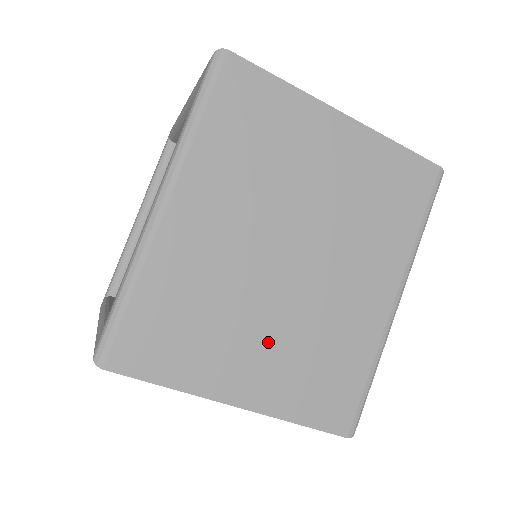
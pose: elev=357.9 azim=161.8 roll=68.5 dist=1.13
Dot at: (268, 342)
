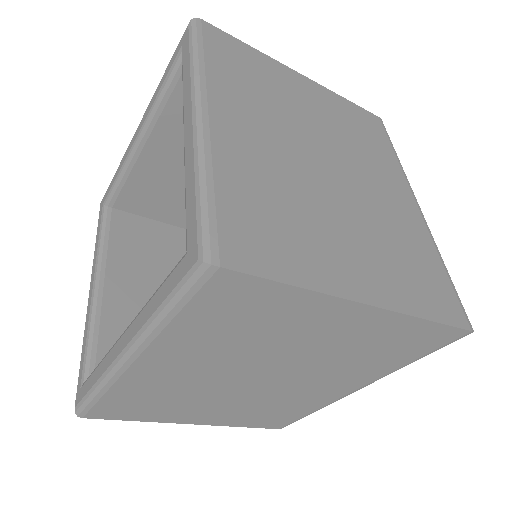
Dot at: (225, 407)
